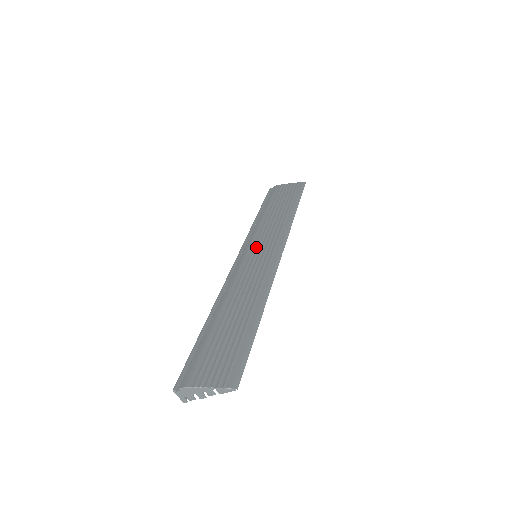
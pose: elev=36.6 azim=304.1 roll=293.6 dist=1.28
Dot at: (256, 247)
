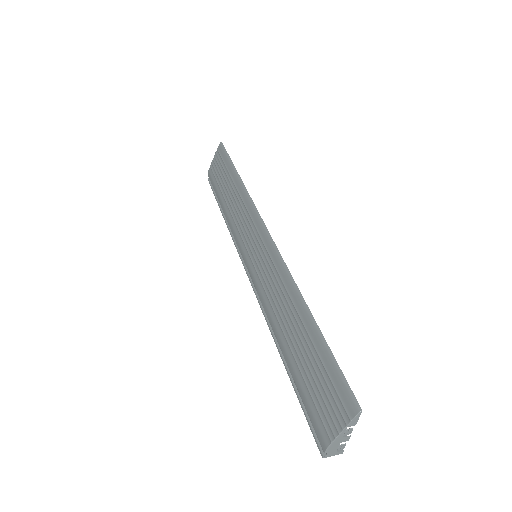
Dot at: (248, 249)
